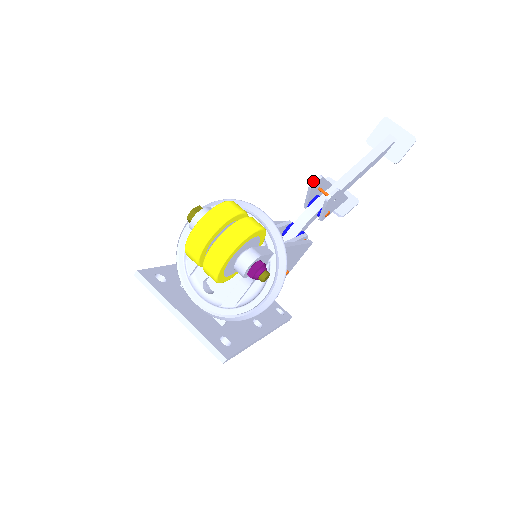
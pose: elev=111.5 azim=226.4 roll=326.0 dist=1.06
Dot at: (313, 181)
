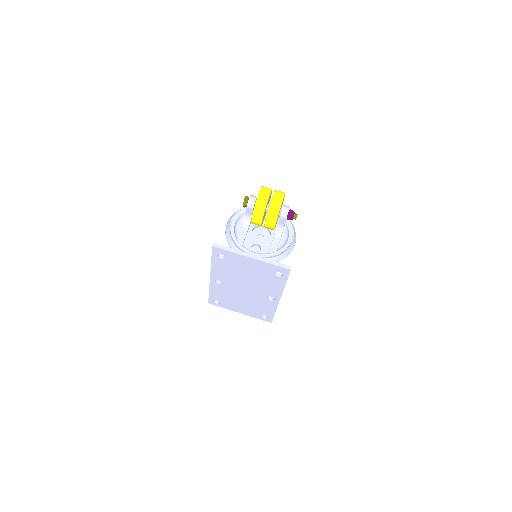
Dot at: occluded
